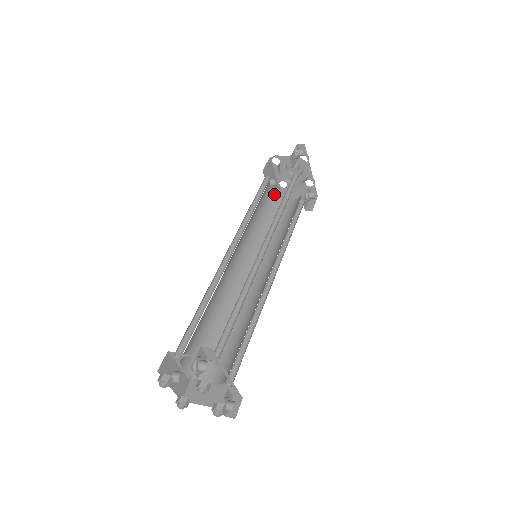
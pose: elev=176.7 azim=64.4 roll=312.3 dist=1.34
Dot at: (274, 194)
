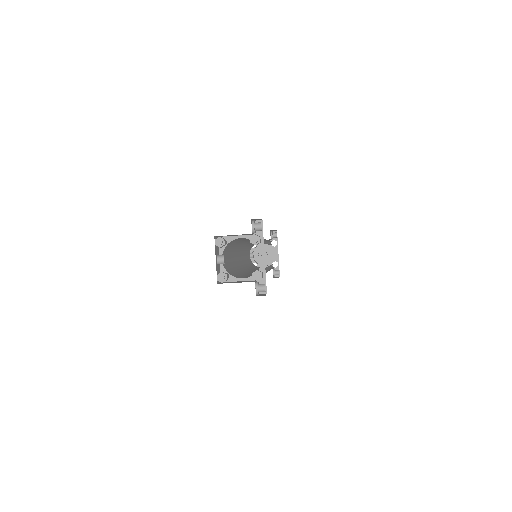
Dot at: occluded
